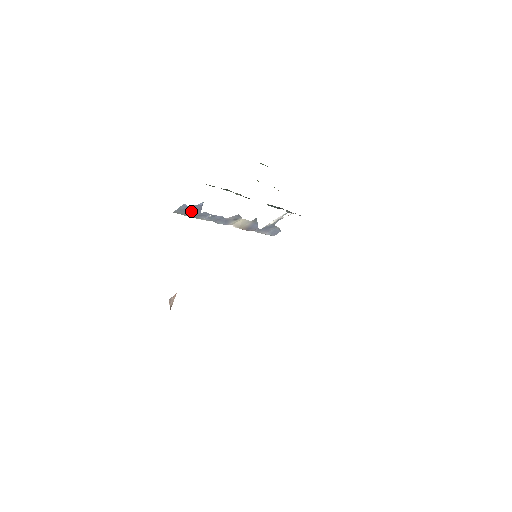
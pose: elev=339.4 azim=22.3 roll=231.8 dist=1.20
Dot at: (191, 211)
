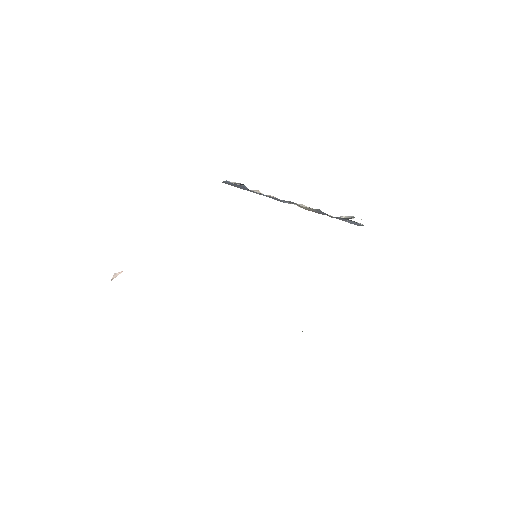
Dot at: (238, 186)
